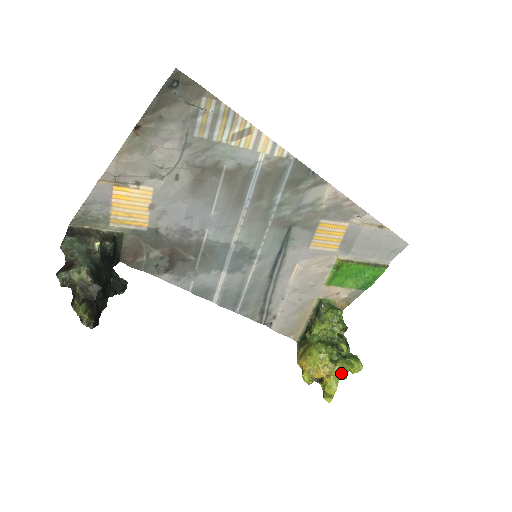
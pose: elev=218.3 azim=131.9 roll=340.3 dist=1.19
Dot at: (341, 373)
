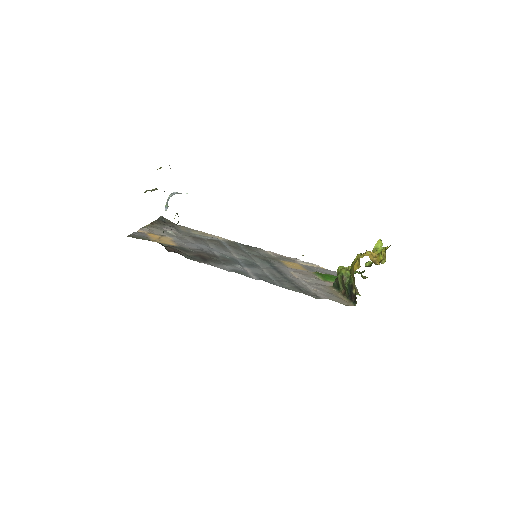
Dot at: (378, 250)
